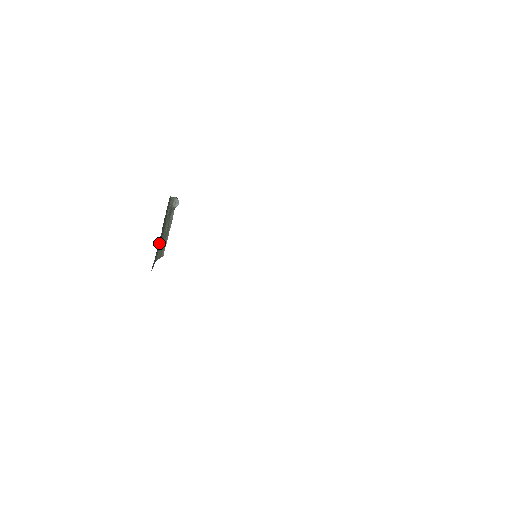
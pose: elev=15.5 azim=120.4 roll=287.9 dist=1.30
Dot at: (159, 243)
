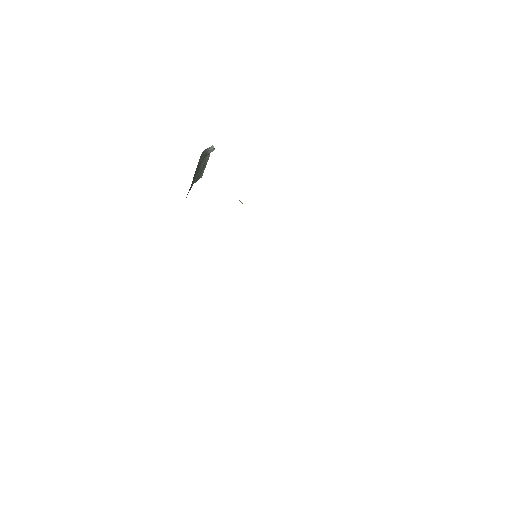
Dot at: occluded
